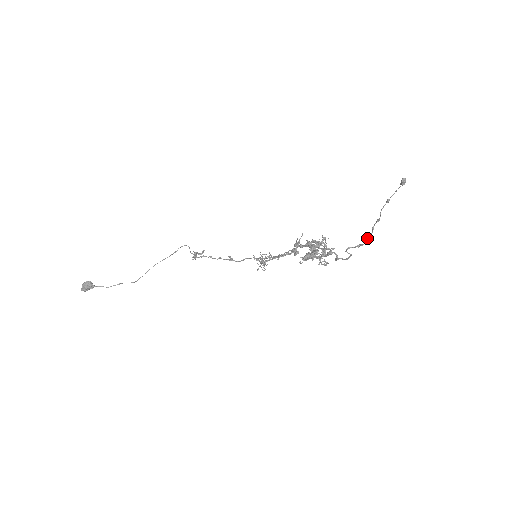
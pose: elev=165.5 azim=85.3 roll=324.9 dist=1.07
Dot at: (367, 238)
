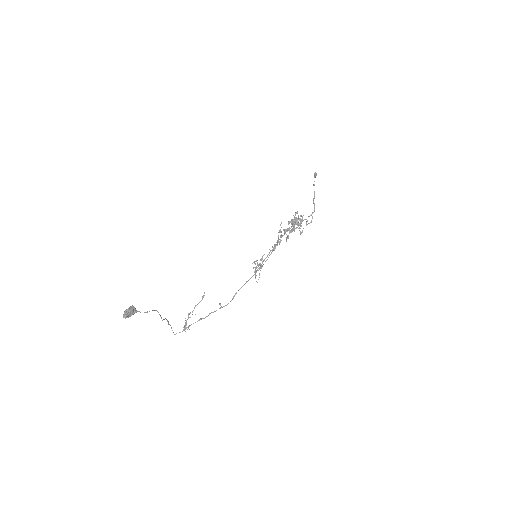
Dot at: (314, 208)
